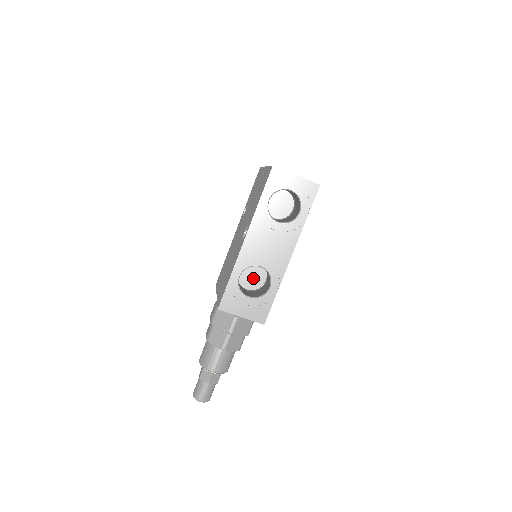
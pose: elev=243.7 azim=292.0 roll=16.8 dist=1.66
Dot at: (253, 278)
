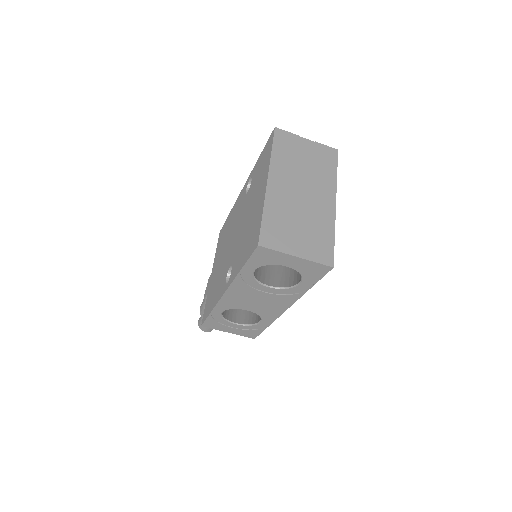
Dot at: occluded
